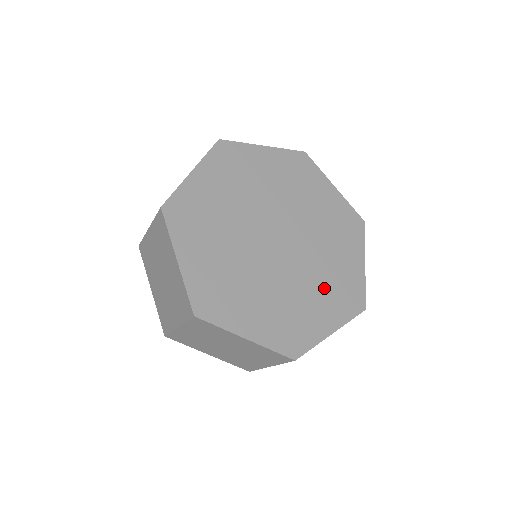
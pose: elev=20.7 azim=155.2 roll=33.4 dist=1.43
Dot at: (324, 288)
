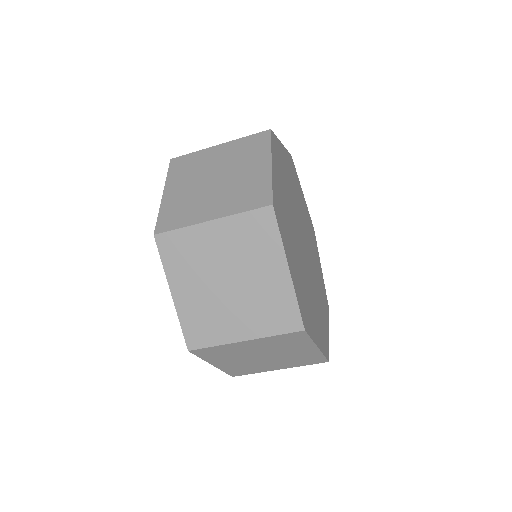
Dot at: (316, 311)
